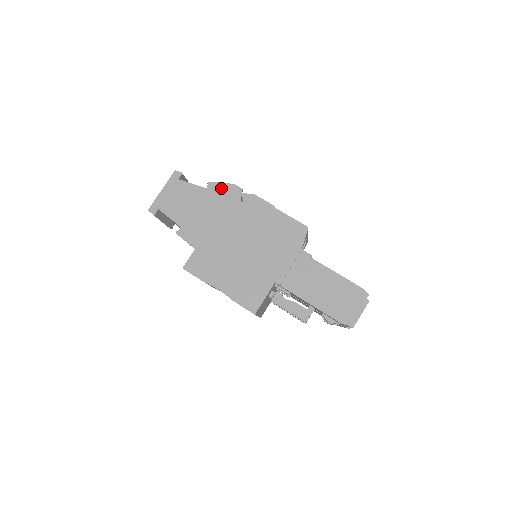
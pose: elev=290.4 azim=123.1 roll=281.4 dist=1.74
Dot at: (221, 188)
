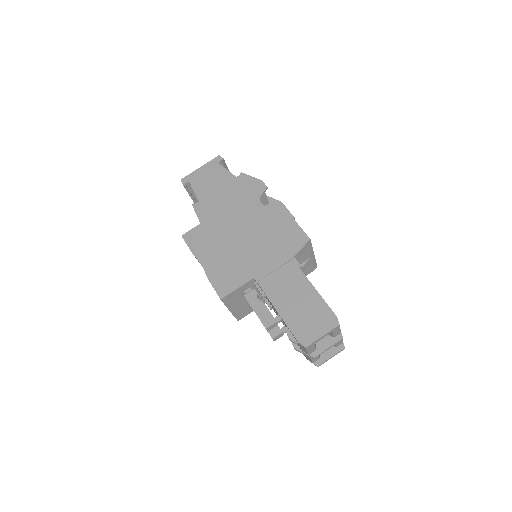
Dot at: (249, 181)
